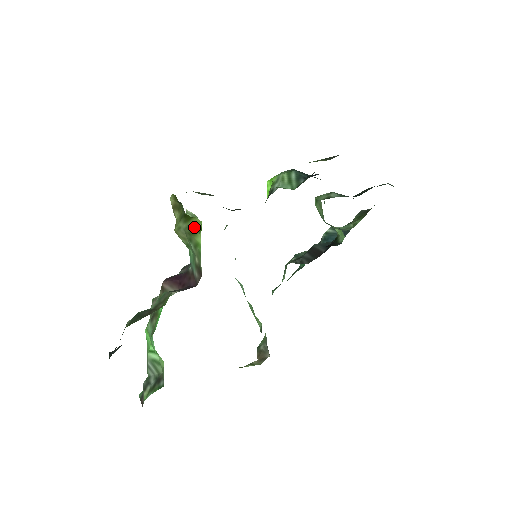
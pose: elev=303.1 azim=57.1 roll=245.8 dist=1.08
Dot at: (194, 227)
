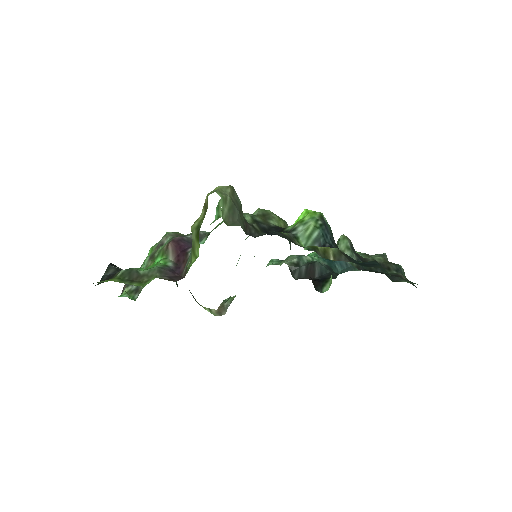
Dot at: (196, 250)
